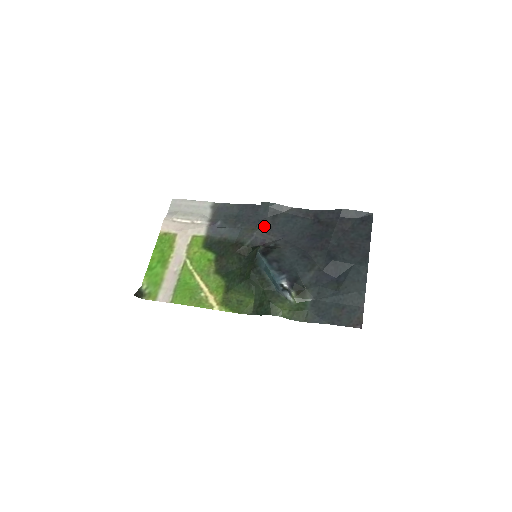
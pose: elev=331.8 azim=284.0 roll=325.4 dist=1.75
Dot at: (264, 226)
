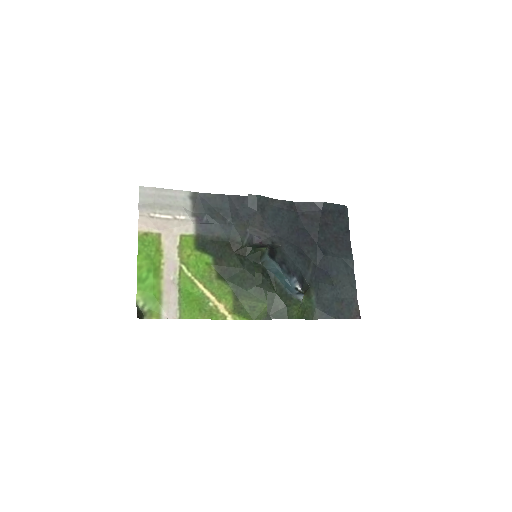
Dot at: (255, 221)
